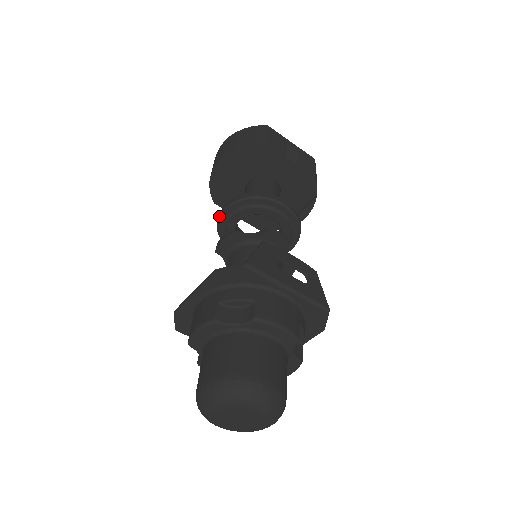
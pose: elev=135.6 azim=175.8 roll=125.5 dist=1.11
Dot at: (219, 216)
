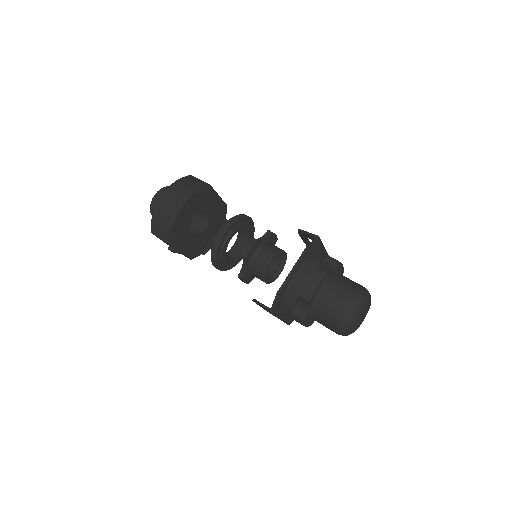
Dot at: (220, 239)
